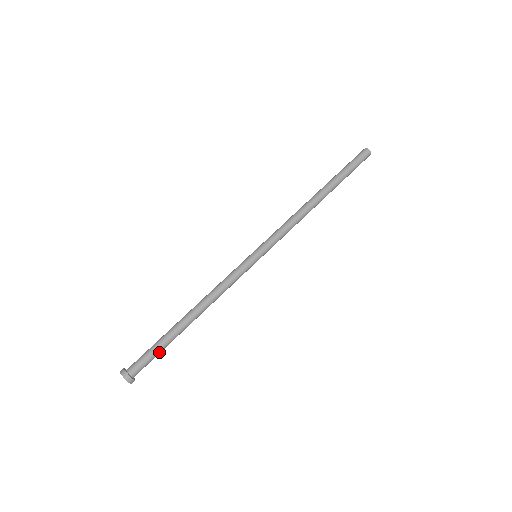
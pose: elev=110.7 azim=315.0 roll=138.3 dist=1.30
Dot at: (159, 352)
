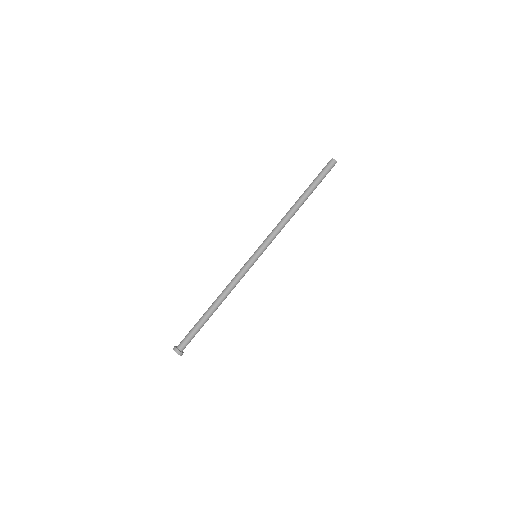
Dot at: occluded
